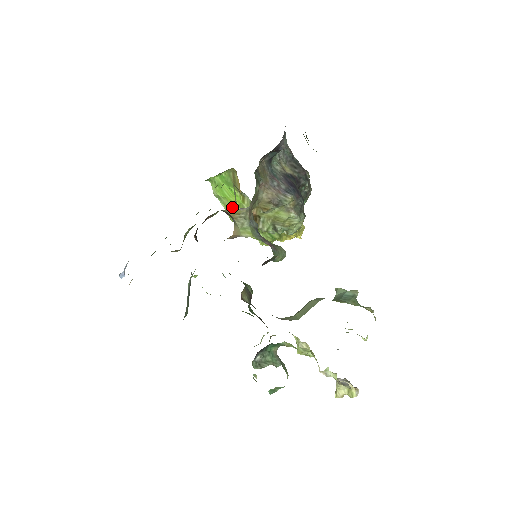
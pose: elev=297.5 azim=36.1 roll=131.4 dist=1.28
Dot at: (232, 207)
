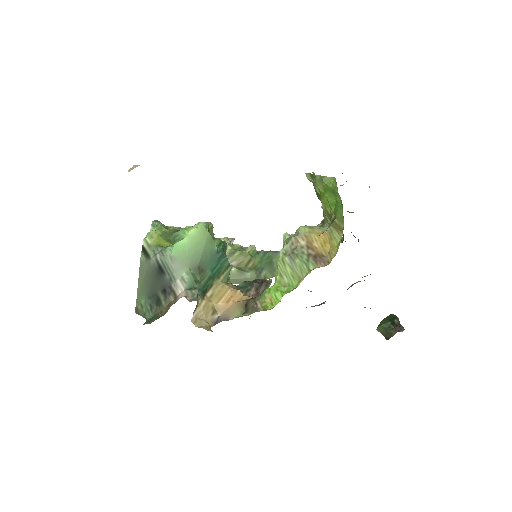
Dot at: (319, 190)
